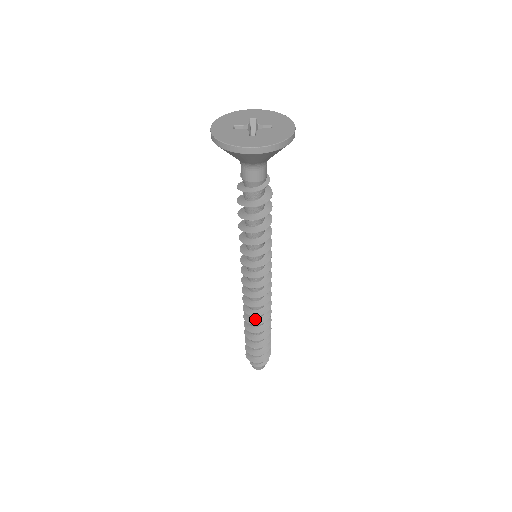
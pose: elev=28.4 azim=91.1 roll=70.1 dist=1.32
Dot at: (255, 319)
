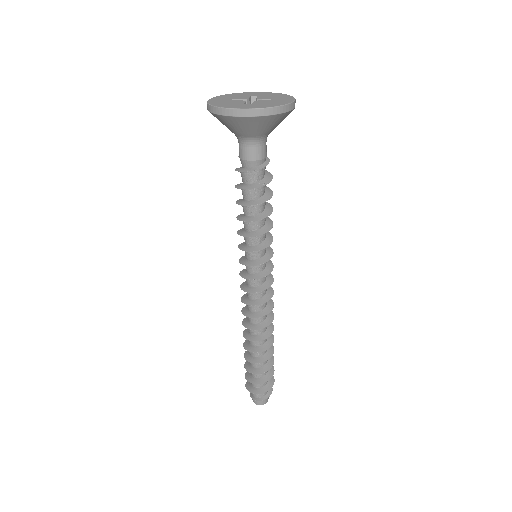
Dot at: (254, 335)
